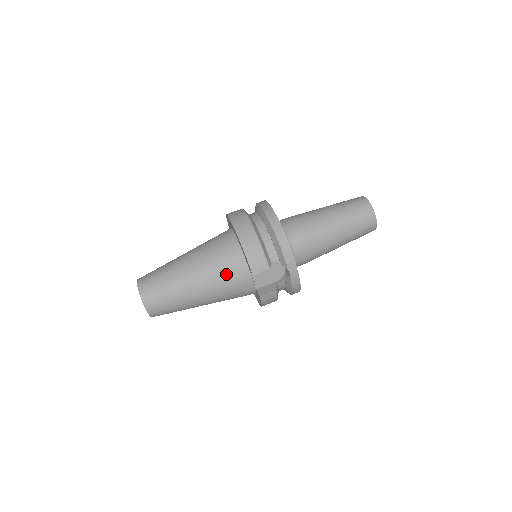
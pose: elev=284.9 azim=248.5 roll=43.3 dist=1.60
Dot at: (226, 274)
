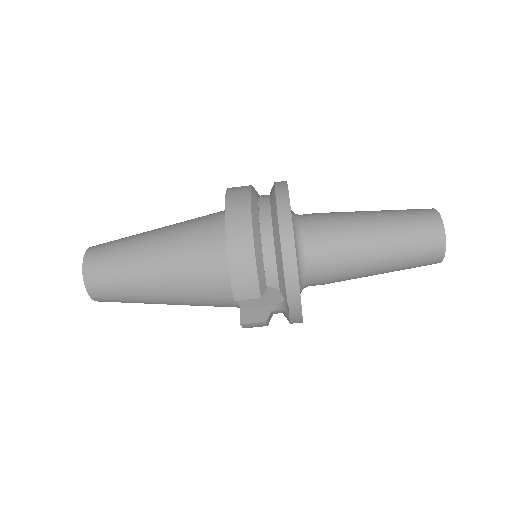
Dot at: (201, 282)
